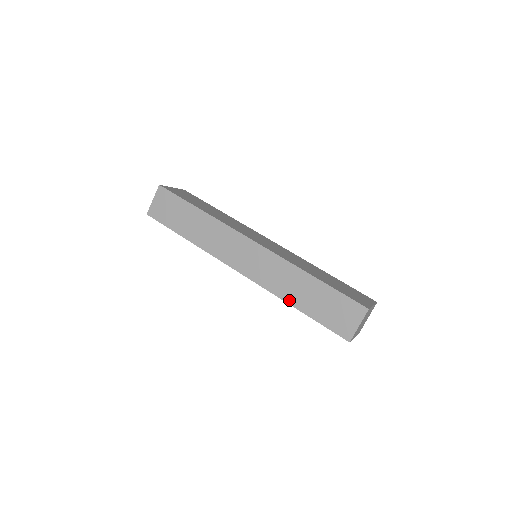
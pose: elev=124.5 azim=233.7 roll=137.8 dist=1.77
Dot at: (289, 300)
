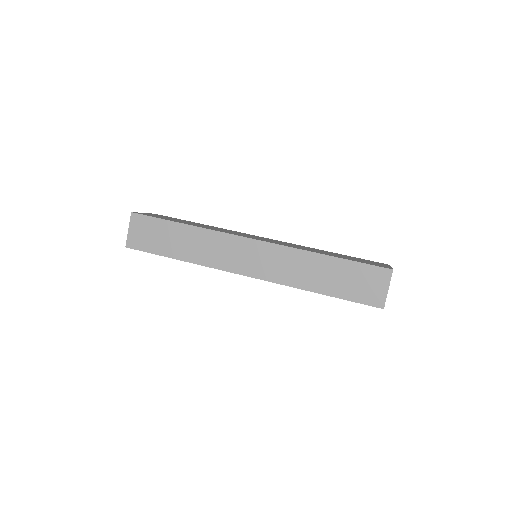
Dot at: (309, 287)
